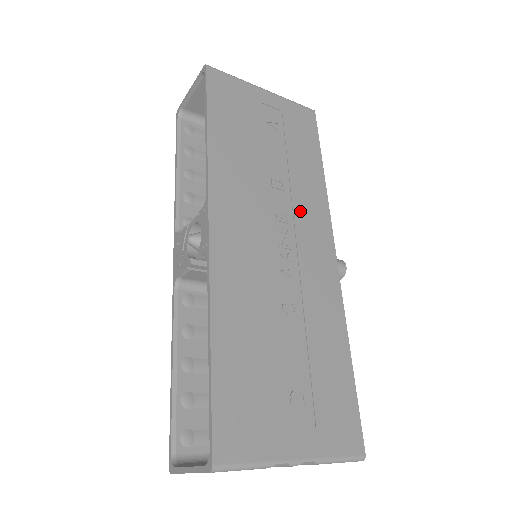
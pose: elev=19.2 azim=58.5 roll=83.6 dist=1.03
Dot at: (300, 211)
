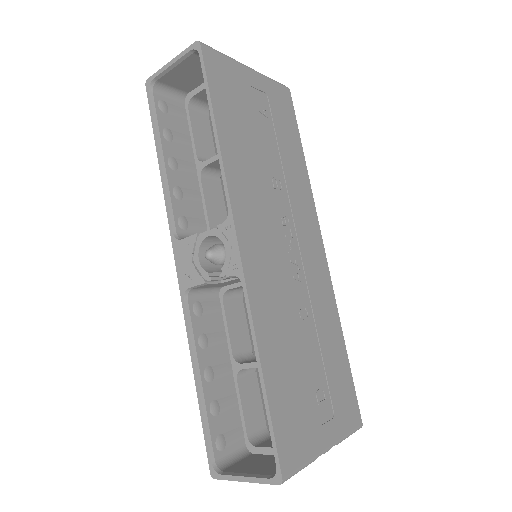
Dot at: (296, 210)
